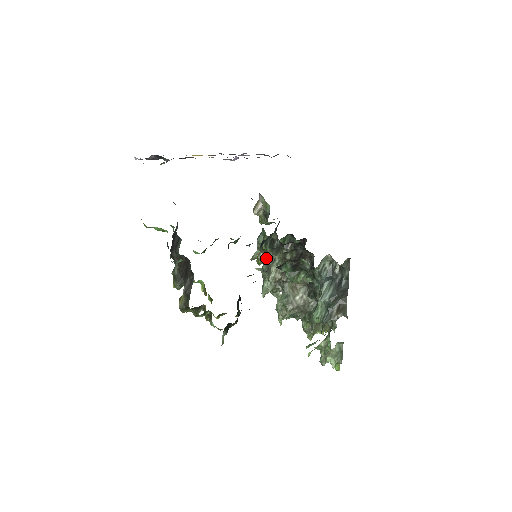
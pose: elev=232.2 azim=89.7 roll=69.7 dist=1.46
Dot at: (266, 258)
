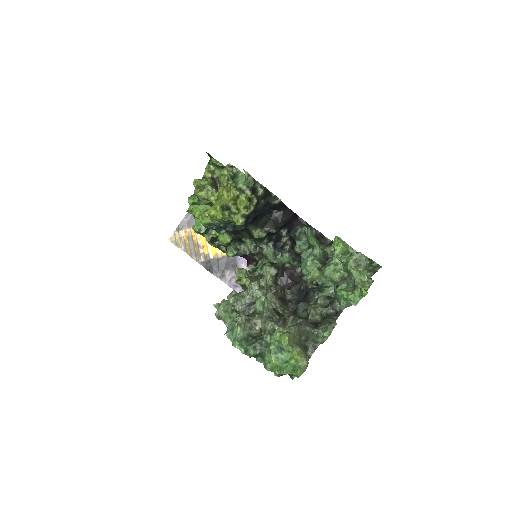
Dot at: (252, 280)
